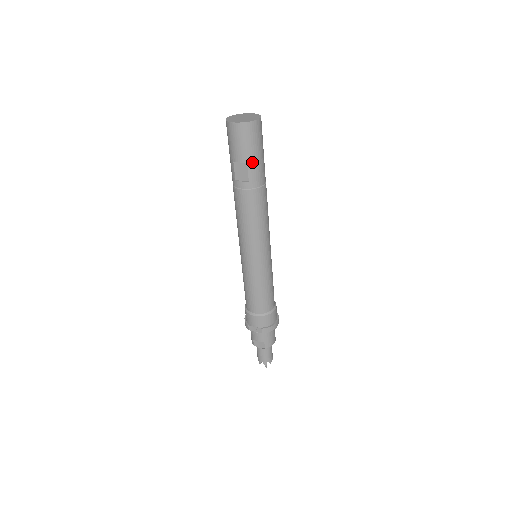
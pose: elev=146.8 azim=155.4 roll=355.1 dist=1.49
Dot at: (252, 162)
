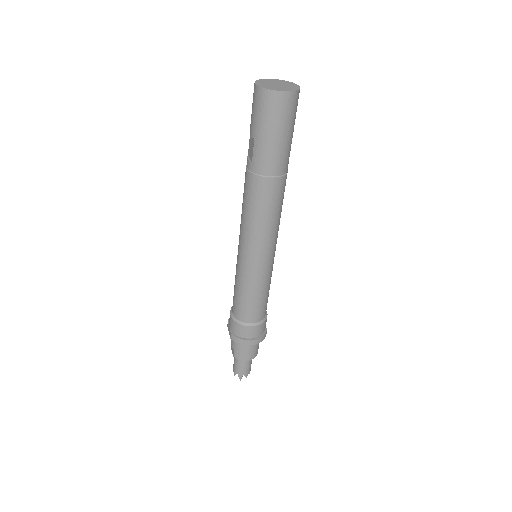
Dot at: (259, 141)
